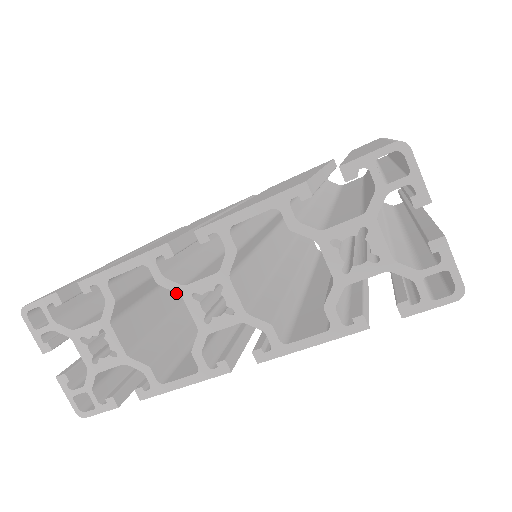
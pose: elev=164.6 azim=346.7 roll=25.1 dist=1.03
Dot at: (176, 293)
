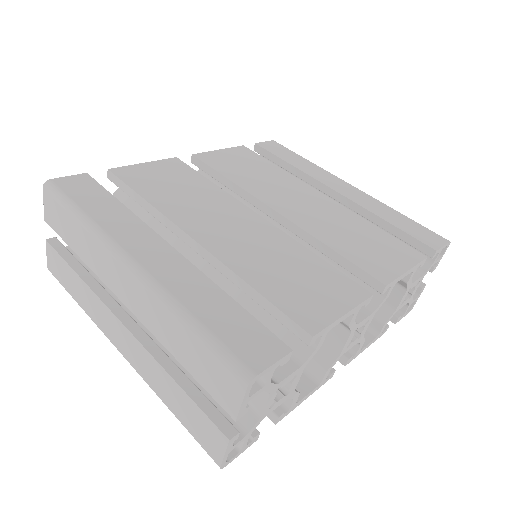
Dot at: occluded
